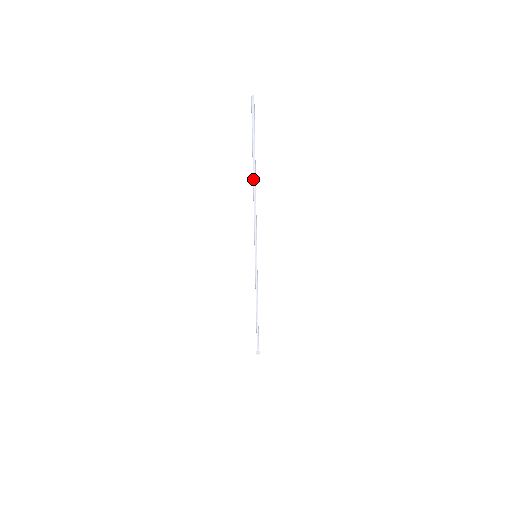
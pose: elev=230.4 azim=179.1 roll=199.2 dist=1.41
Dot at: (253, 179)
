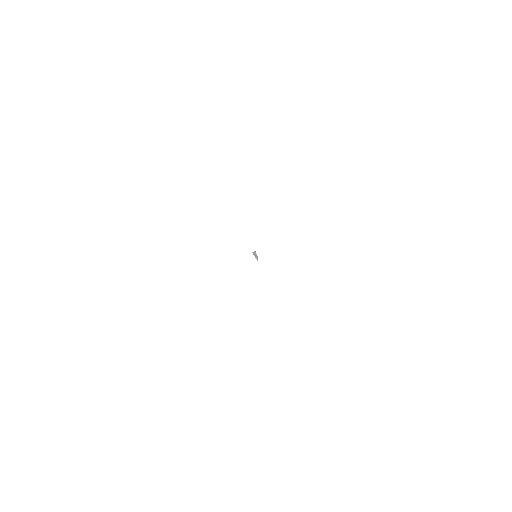
Dot at: occluded
